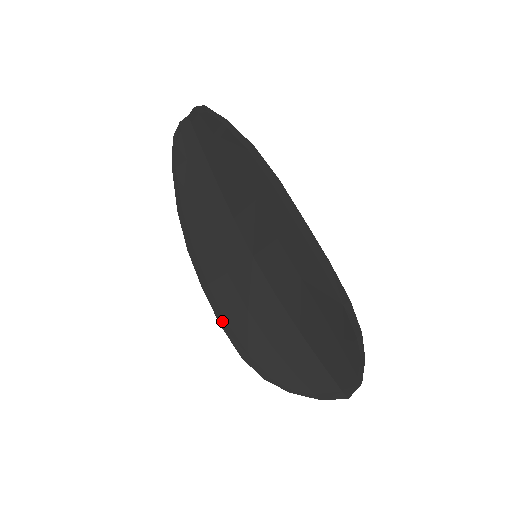
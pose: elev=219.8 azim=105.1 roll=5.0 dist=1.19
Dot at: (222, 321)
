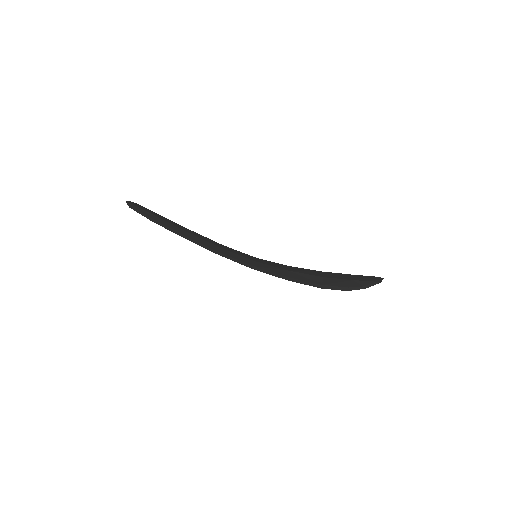
Dot at: occluded
